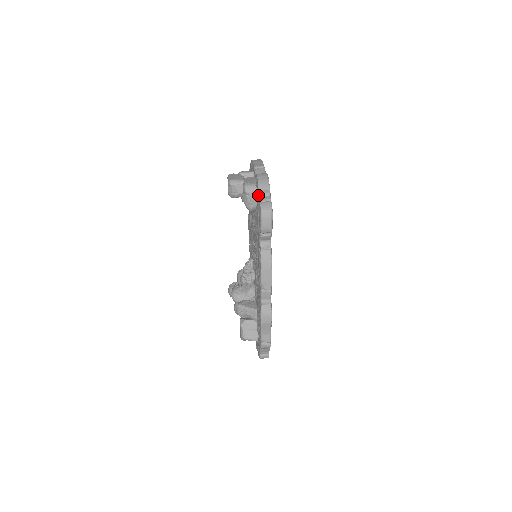
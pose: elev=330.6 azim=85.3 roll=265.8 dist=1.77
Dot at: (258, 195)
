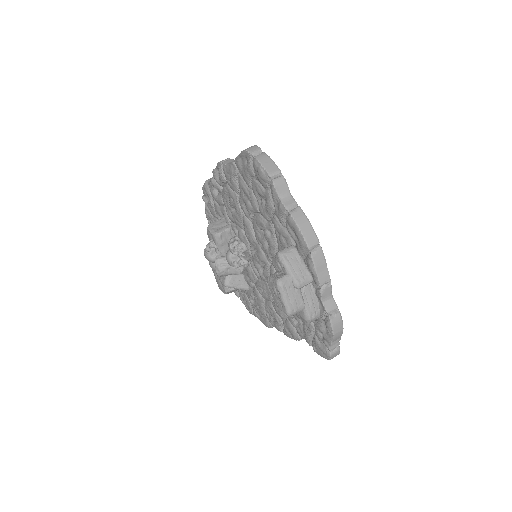
Dot at: (328, 344)
